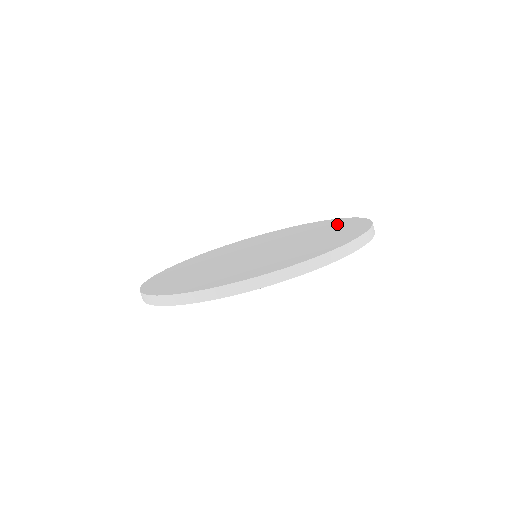
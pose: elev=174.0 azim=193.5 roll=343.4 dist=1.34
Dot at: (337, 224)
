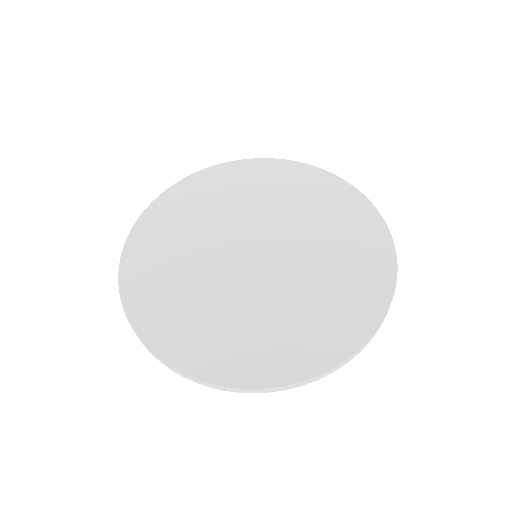
Dot at: (320, 190)
